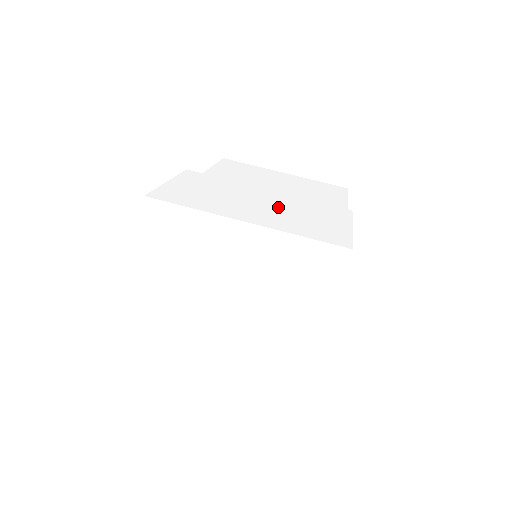
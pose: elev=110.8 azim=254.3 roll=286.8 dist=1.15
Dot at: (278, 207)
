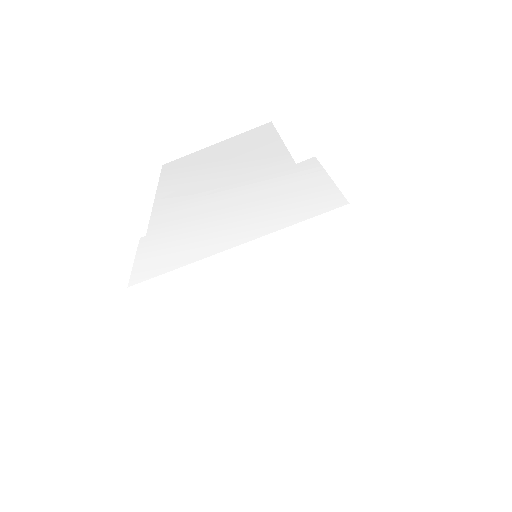
Dot at: occluded
